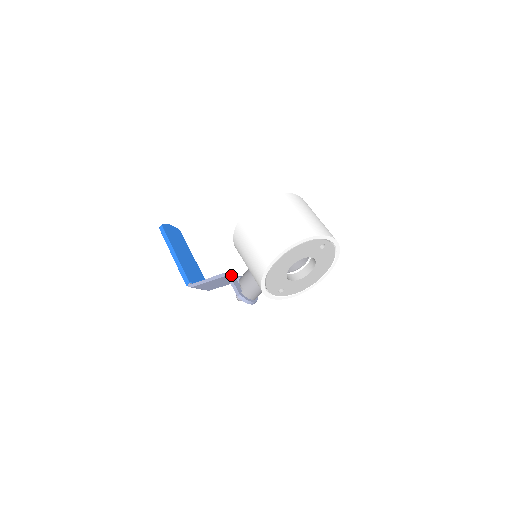
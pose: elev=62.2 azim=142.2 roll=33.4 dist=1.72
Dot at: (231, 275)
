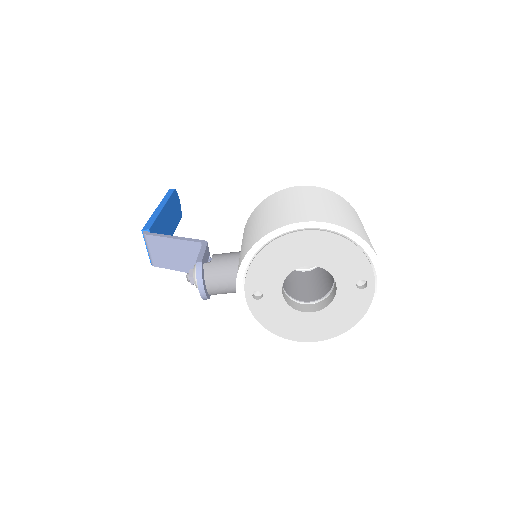
Dot at: (208, 247)
